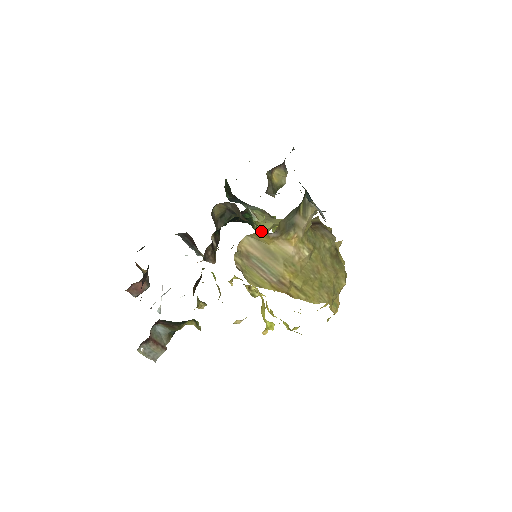
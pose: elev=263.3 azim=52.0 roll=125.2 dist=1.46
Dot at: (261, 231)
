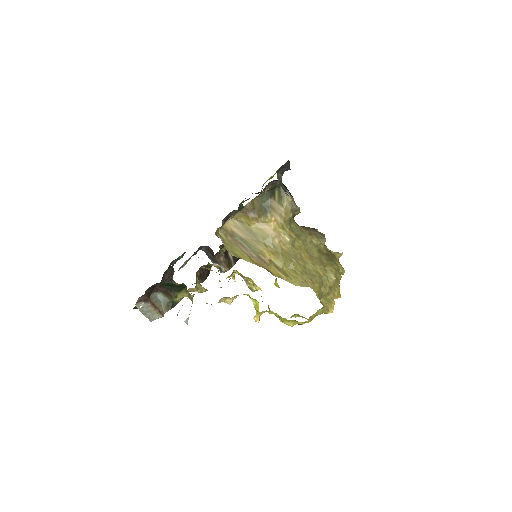
Dot at: occluded
